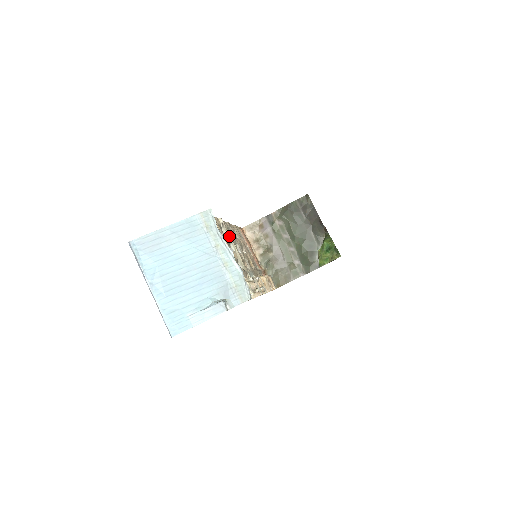
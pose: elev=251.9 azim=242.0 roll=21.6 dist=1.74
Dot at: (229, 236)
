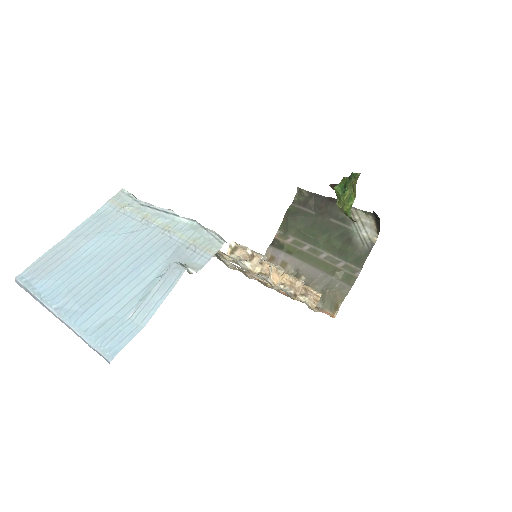
Dot at: occluded
